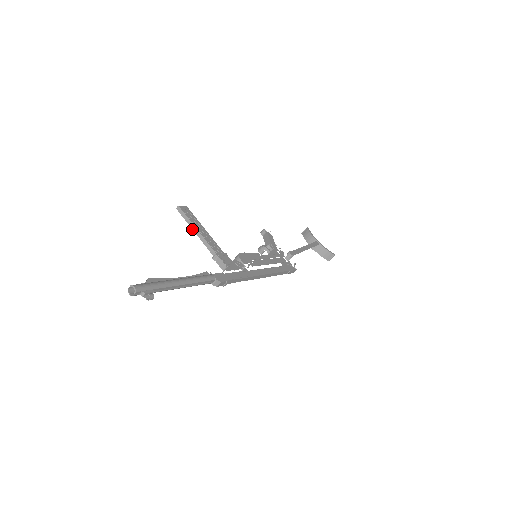
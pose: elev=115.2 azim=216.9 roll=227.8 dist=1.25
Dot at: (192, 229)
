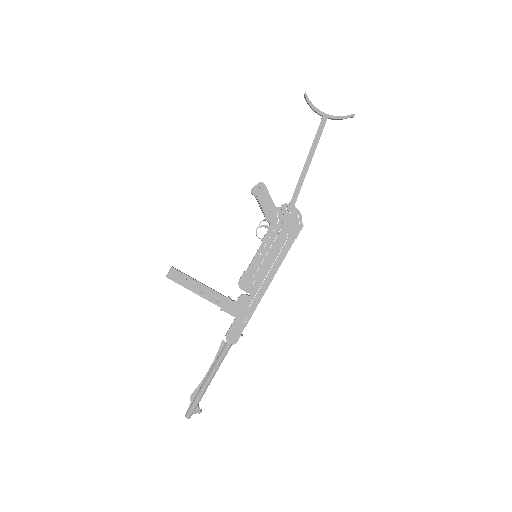
Dot at: (190, 290)
